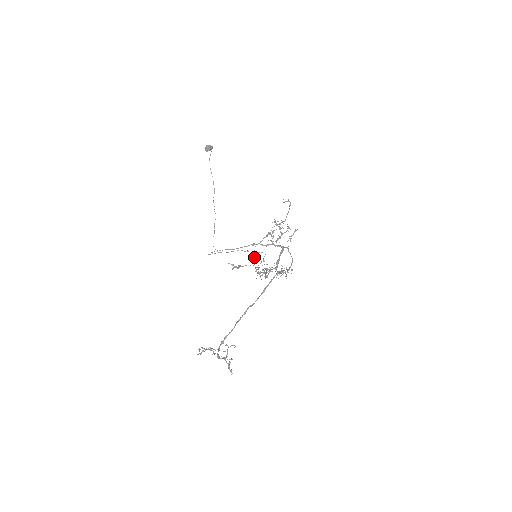
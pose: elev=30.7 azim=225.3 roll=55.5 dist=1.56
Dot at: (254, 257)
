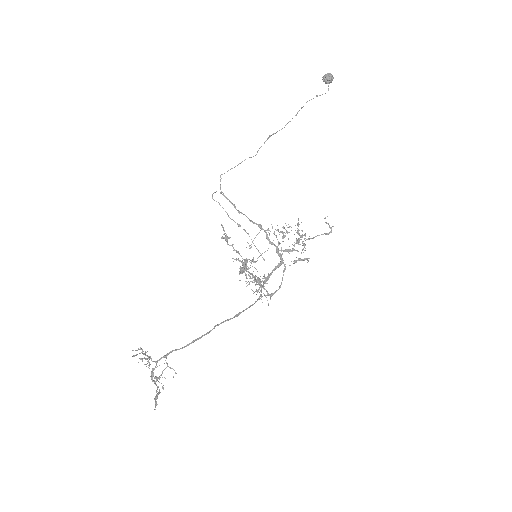
Dot at: (251, 246)
